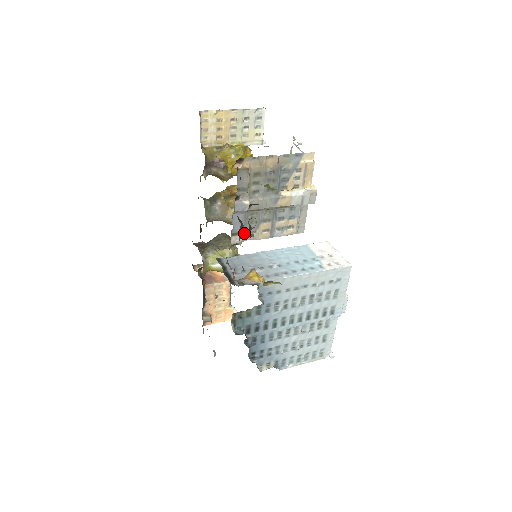
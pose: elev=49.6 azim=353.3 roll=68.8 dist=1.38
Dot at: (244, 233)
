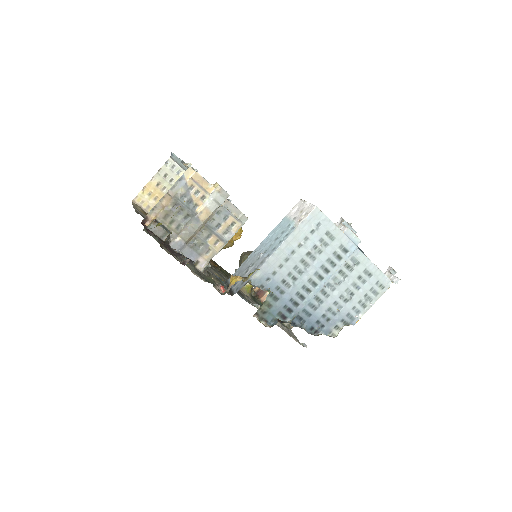
Dot at: (202, 257)
